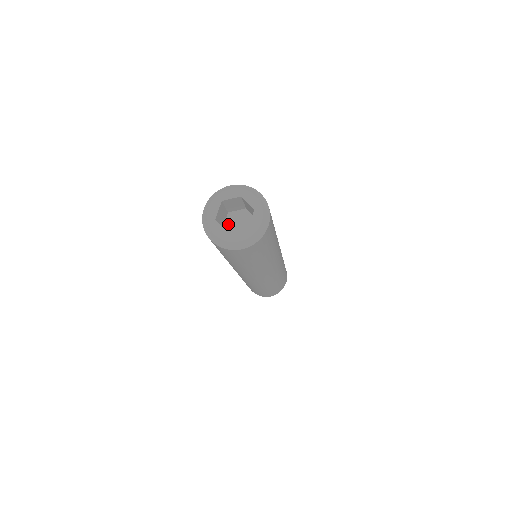
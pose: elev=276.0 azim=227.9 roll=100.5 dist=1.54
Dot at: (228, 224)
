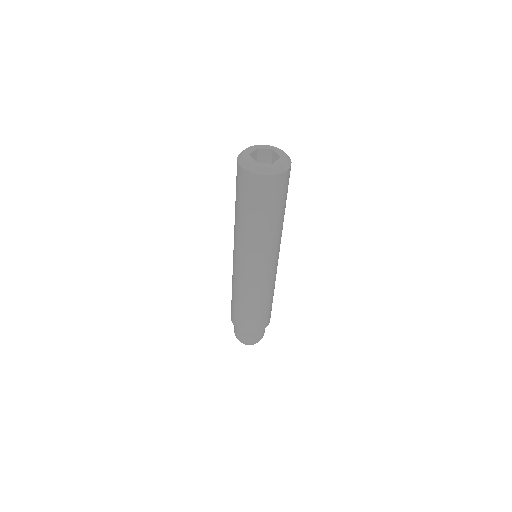
Dot at: occluded
